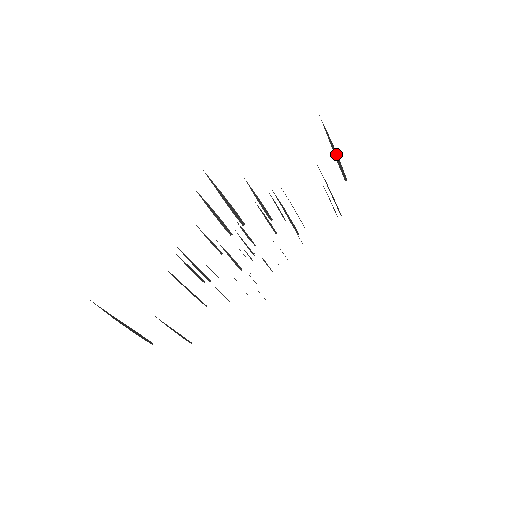
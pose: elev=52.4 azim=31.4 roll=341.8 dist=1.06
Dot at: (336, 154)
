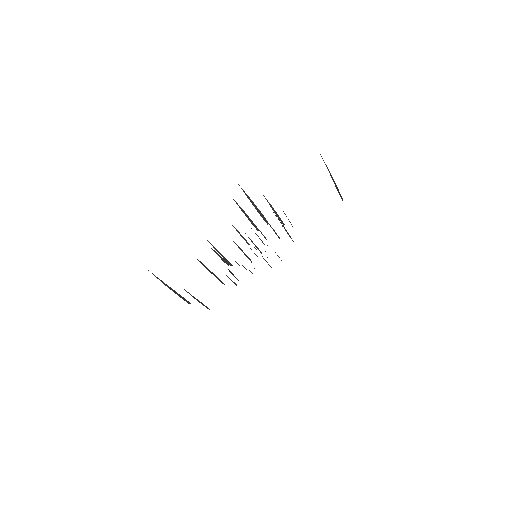
Dot at: (334, 181)
